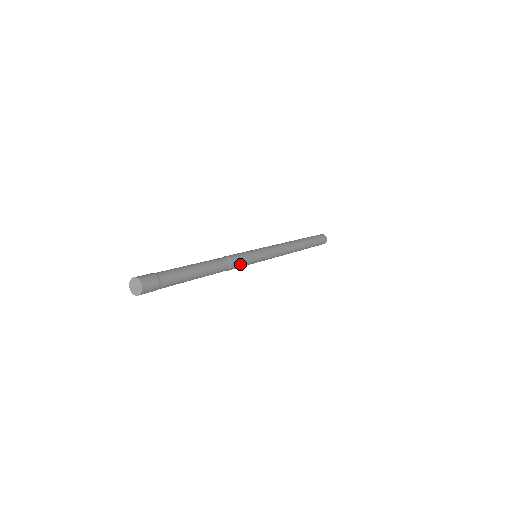
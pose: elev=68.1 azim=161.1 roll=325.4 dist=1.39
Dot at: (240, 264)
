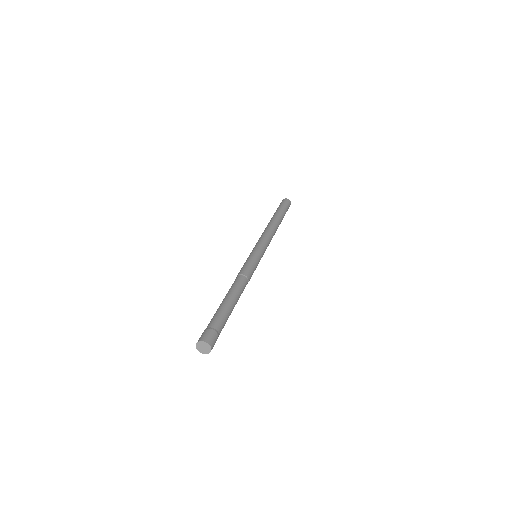
Dot at: occluded
